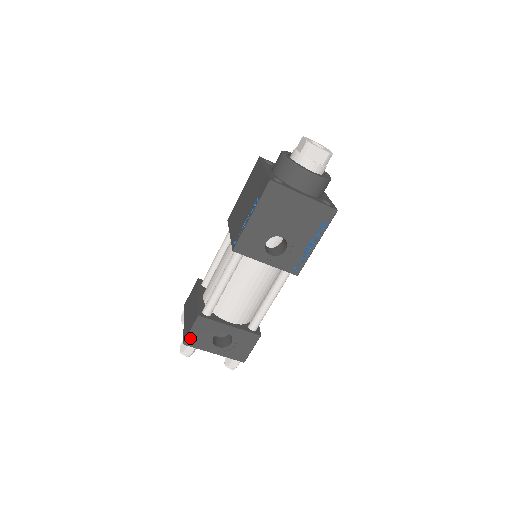
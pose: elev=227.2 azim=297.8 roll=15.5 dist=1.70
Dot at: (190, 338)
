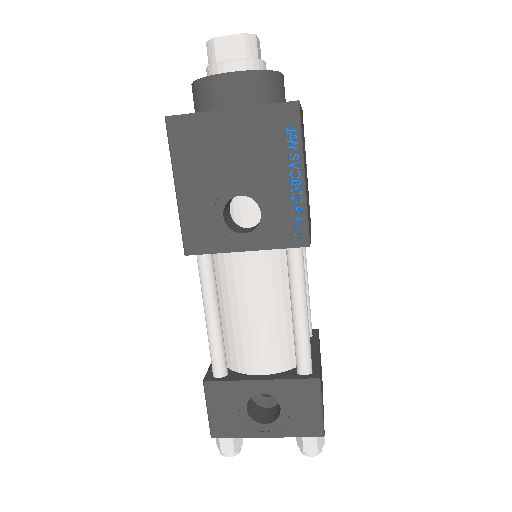
Dot at: (214, 424)
